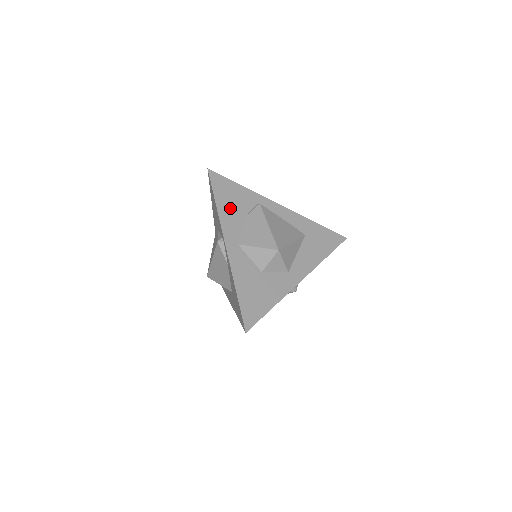
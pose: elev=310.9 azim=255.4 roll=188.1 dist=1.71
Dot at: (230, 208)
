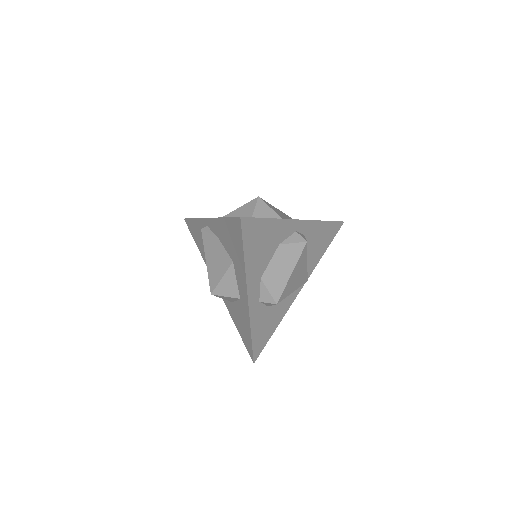
Dot at: occluded
